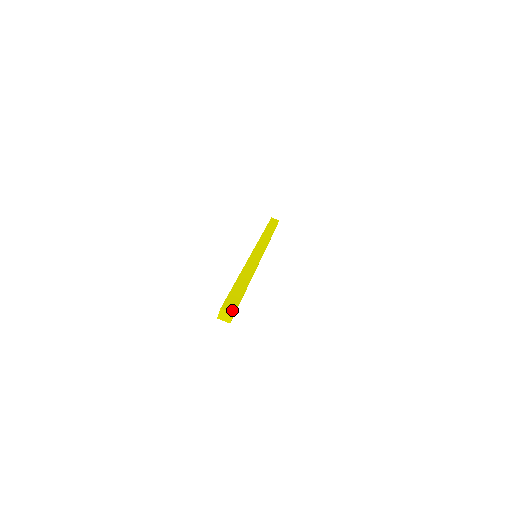
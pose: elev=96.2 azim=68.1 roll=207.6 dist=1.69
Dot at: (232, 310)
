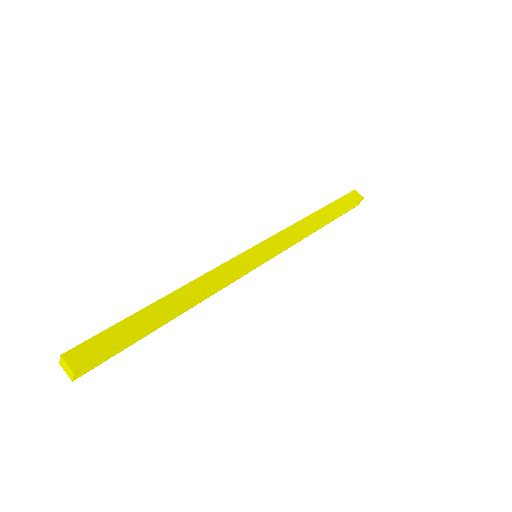
Dot at: (79, 364)
